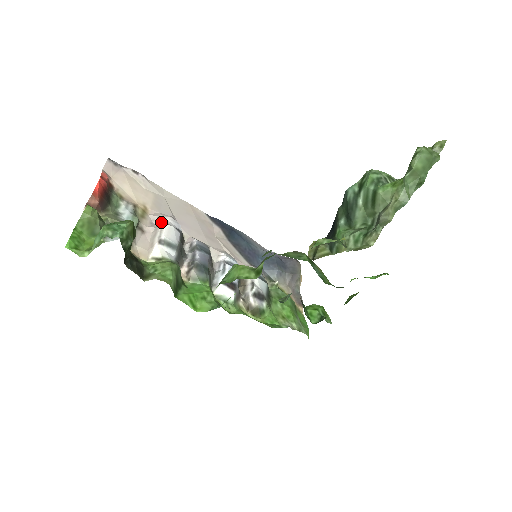
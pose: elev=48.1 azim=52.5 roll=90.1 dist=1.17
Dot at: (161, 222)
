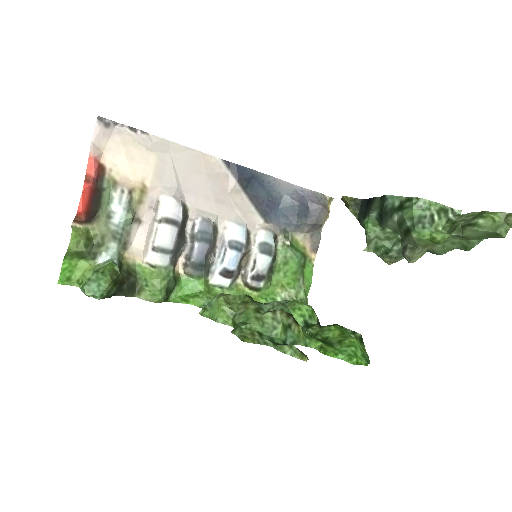
Dot at: (158, 214)
